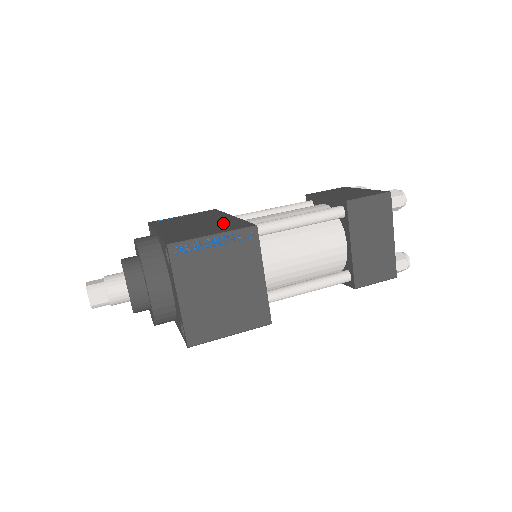
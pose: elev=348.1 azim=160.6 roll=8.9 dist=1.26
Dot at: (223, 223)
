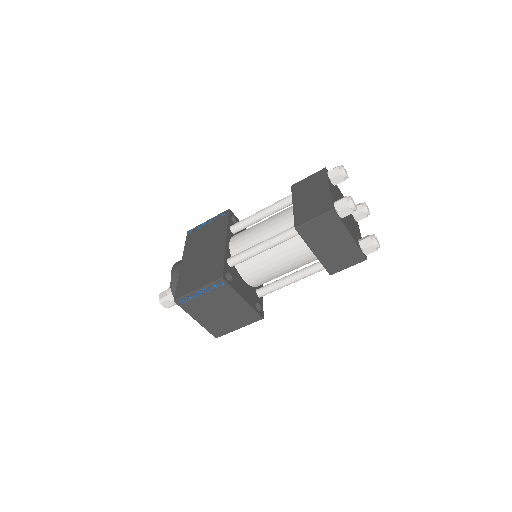
Dot at: (213, 261)
